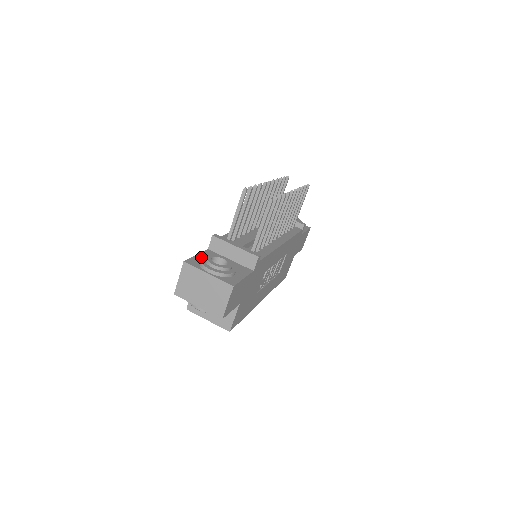
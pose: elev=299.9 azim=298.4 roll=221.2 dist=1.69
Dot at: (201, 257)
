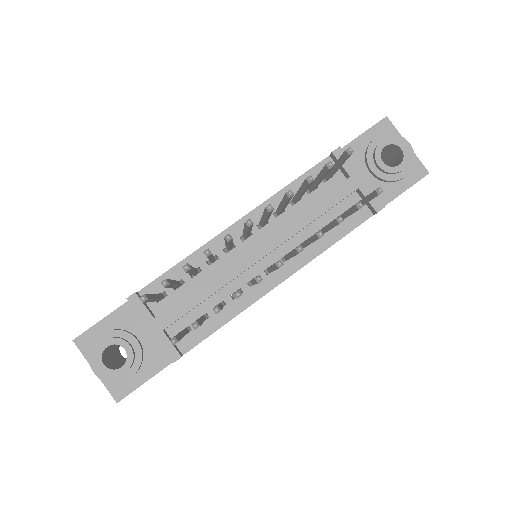
Dot at: (96, 339)
